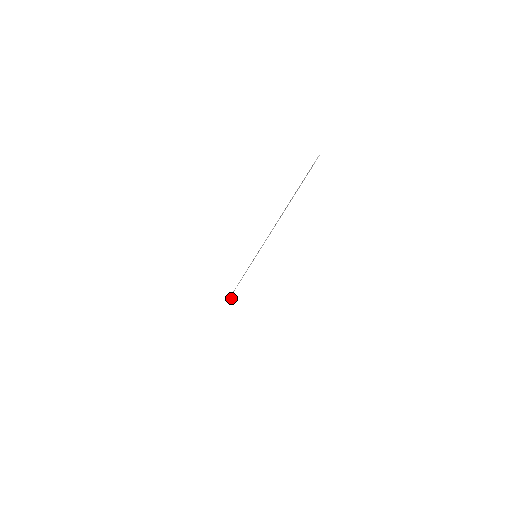
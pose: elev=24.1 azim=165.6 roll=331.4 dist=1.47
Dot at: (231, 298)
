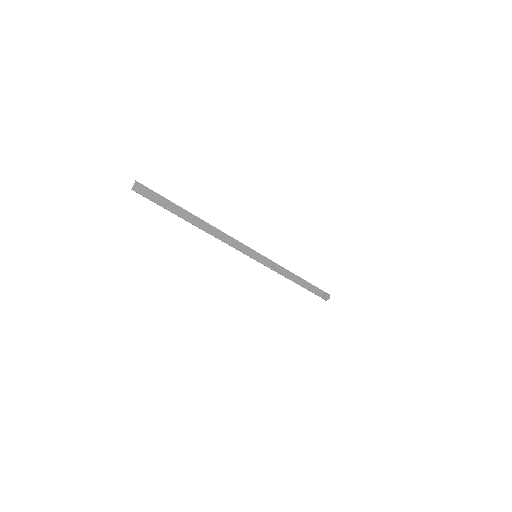
Dot at: (324, 296)
